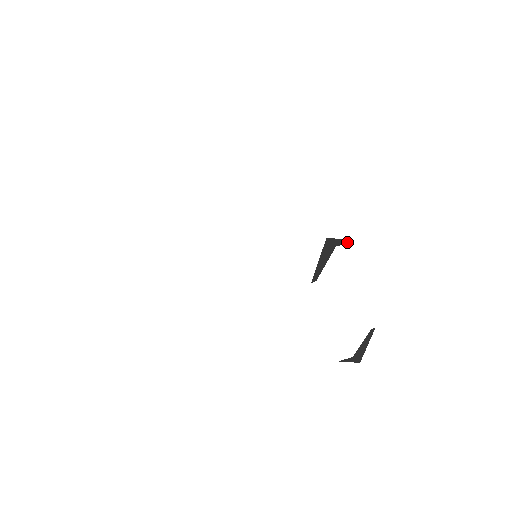
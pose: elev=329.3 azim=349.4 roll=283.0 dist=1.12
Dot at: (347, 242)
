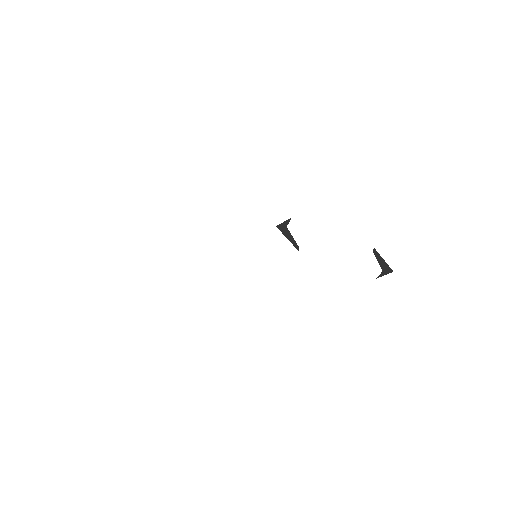
Dot at: occluded
